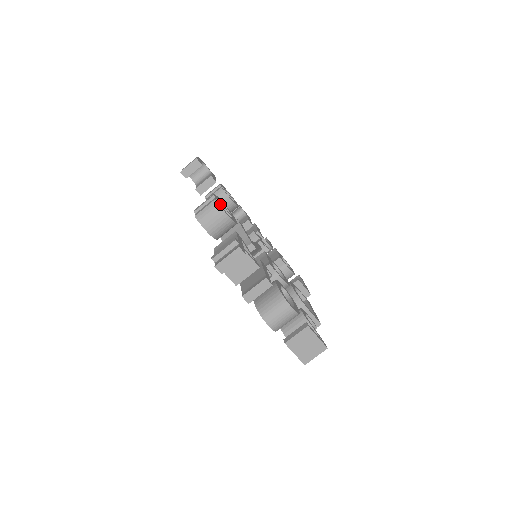
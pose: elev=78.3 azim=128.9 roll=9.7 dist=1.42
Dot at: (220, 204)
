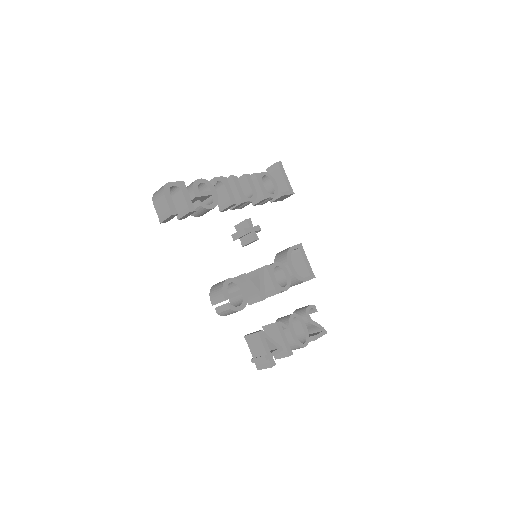
Dot at: occluded
